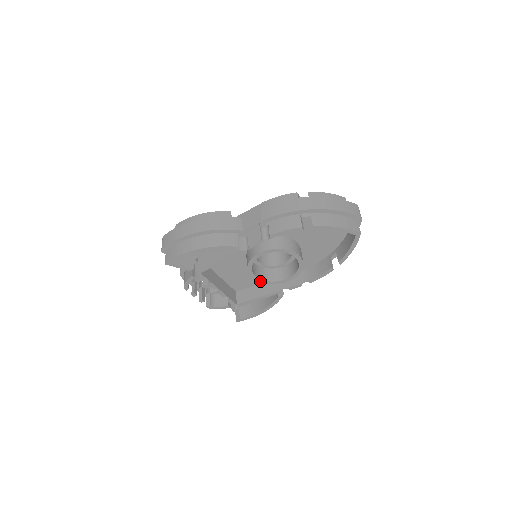
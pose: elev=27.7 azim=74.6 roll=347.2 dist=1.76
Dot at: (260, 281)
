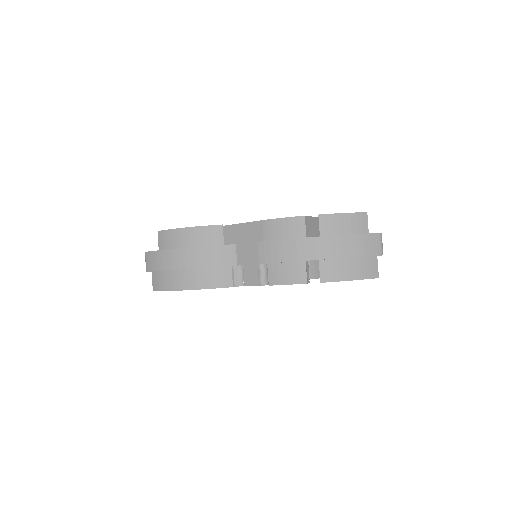
Dot at: occluded
